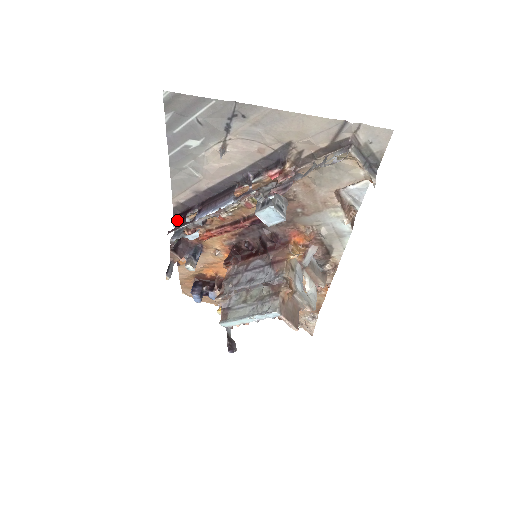
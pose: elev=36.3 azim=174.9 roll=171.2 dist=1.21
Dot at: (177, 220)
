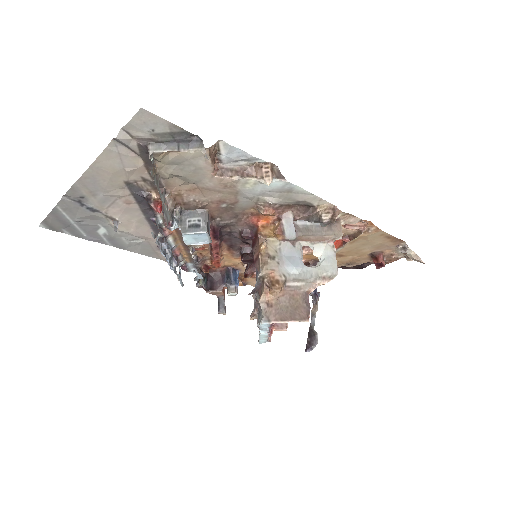
Dot at: (184, 270)
